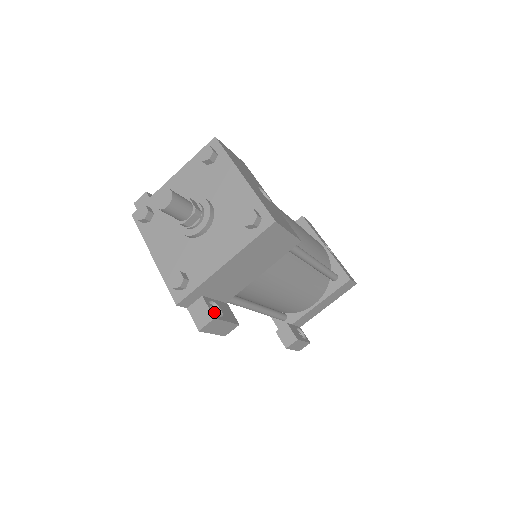
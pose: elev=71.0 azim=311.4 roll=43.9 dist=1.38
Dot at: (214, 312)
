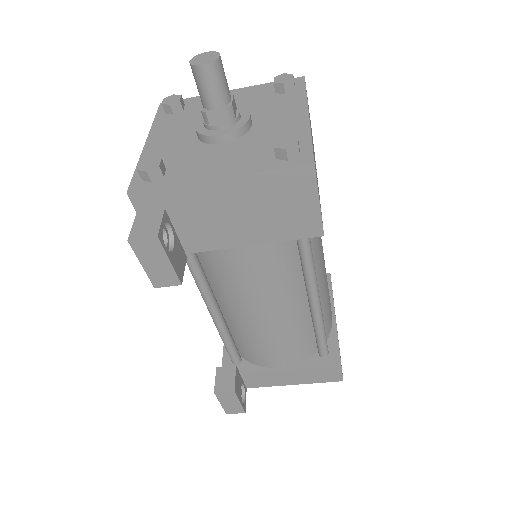
Dot at: (164, 243)
